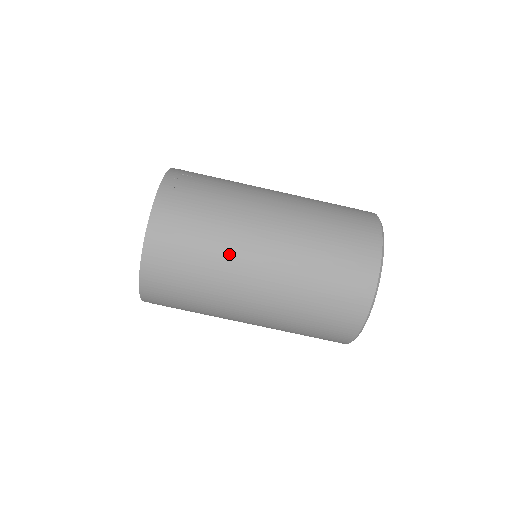
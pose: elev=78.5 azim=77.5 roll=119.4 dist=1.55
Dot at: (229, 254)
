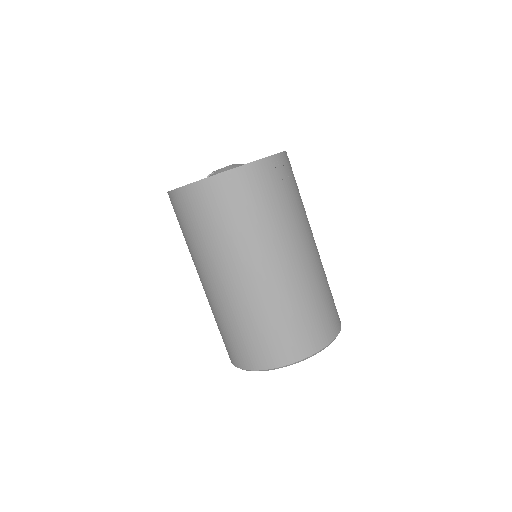
Dot at: (245, 246)
